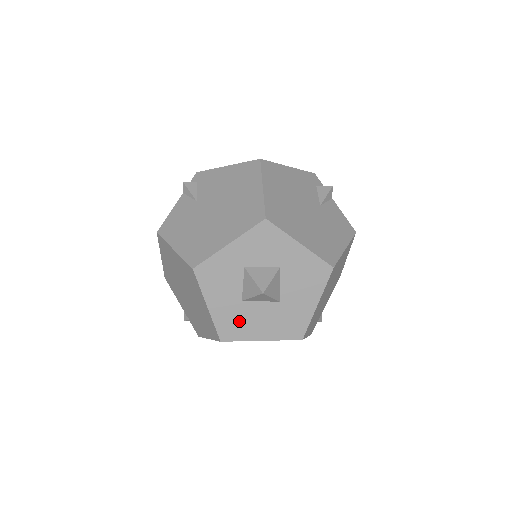
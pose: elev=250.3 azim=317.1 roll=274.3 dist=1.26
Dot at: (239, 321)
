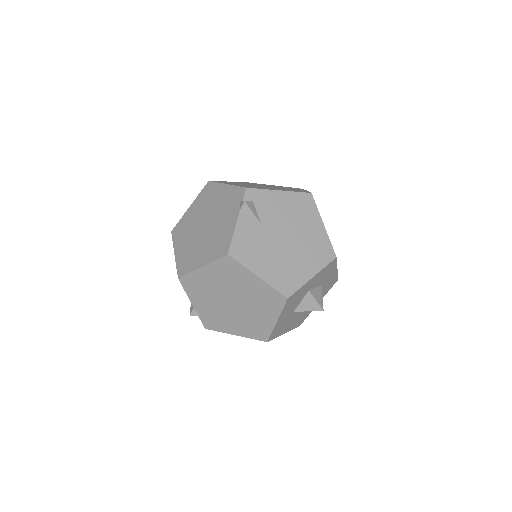
Dot at: (284, 325)
